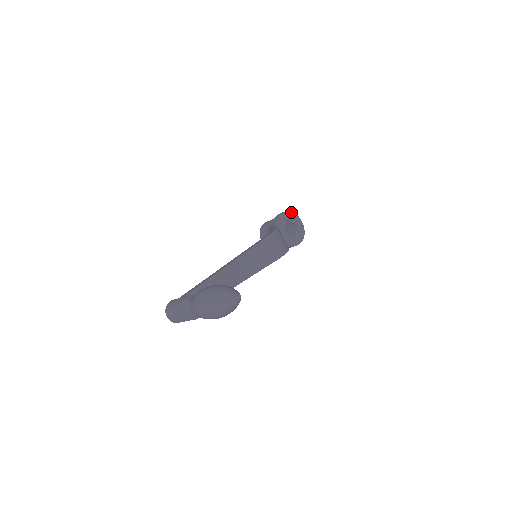
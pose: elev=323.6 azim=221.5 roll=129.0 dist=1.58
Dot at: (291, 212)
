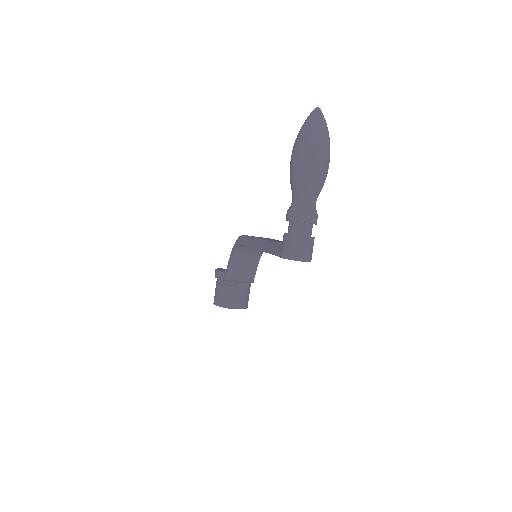
Dot at: occluded
